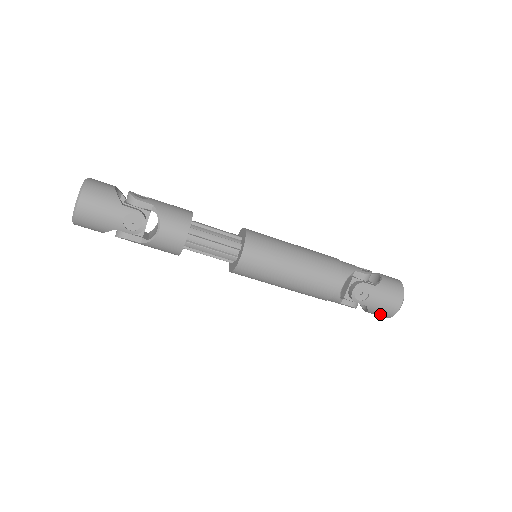
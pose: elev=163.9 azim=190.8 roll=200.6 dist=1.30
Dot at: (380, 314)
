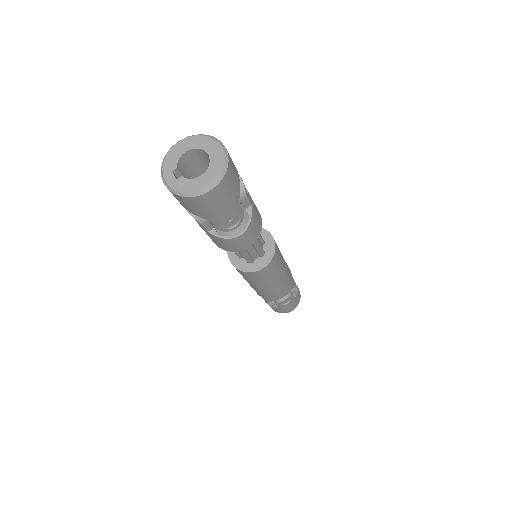
Dot at: (276, 310)
